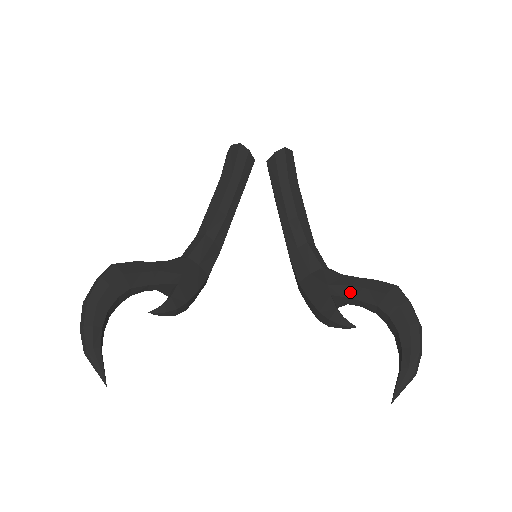
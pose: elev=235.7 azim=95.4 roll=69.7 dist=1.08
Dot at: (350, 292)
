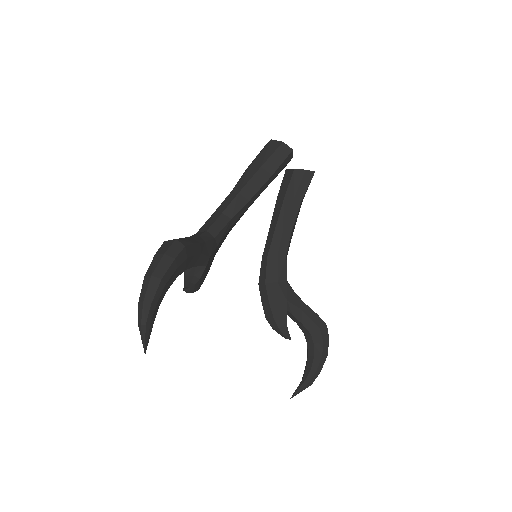
Dot at: (299, 314)
